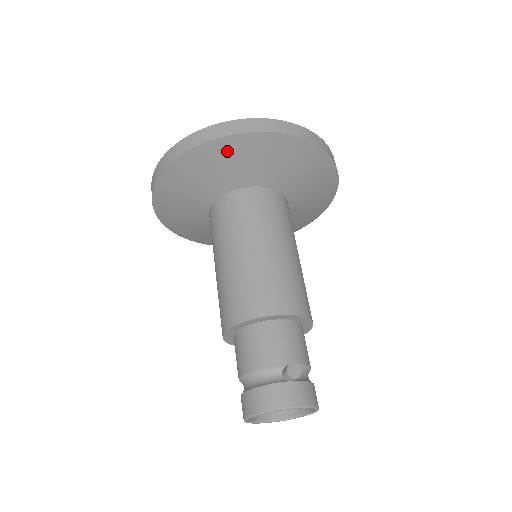
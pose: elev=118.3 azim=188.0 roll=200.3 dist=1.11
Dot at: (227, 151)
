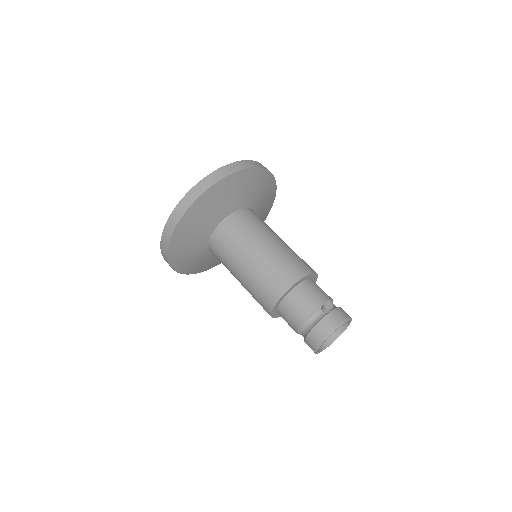
Dot at: (208, 200)
